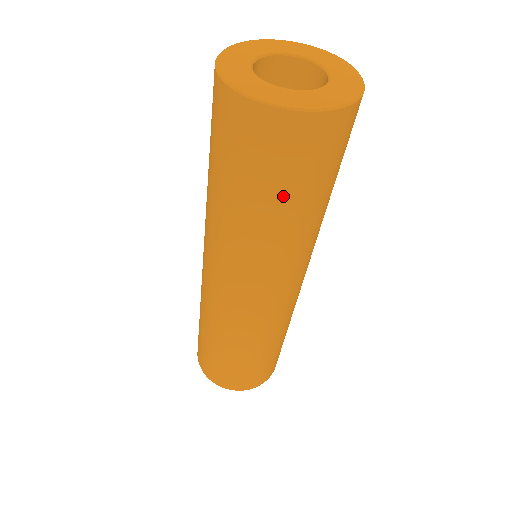
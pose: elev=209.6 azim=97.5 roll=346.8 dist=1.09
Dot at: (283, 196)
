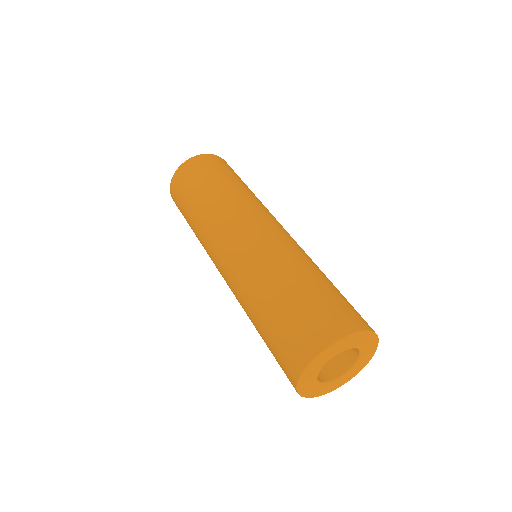
Dot at: occluded
